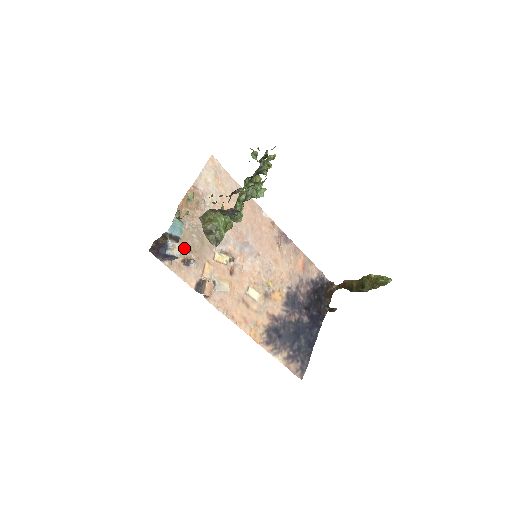
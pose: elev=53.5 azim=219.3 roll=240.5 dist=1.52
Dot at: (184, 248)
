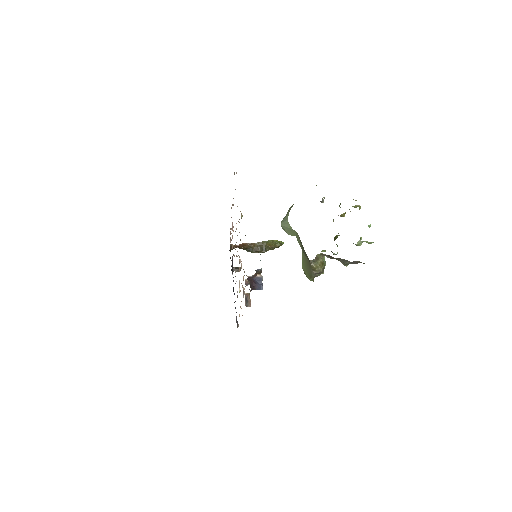
Dot at: (244, 272)
